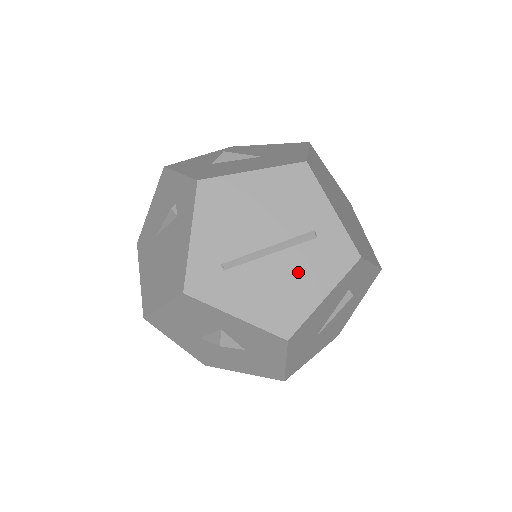
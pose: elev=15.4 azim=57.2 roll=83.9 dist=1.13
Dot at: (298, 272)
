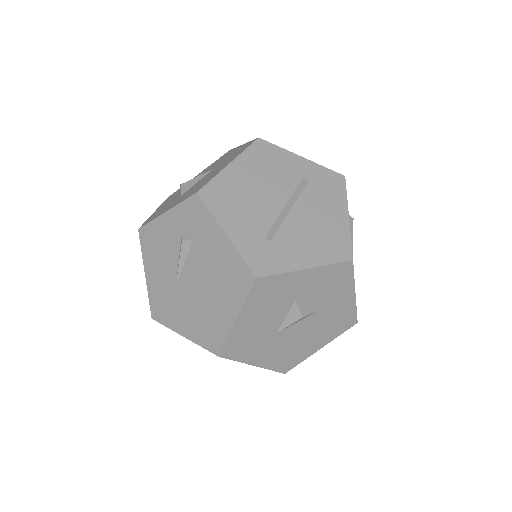
Dot at: (317, 210)
